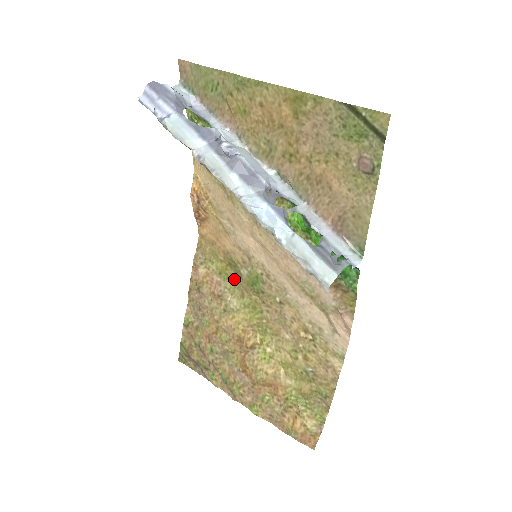
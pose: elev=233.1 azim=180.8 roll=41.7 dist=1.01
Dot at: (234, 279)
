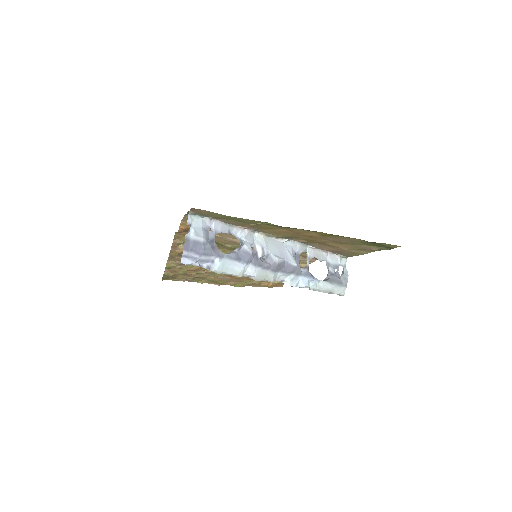
Dot at: occluded
